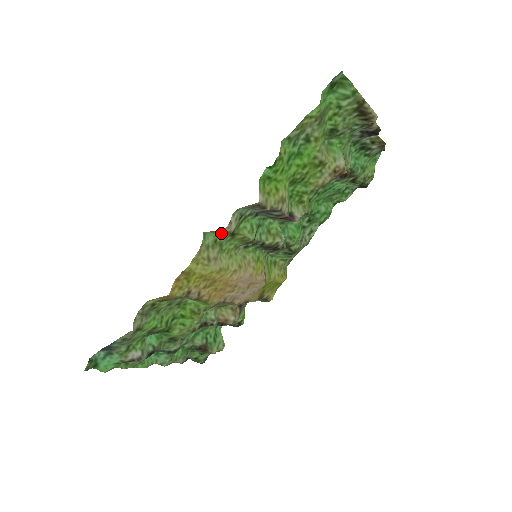
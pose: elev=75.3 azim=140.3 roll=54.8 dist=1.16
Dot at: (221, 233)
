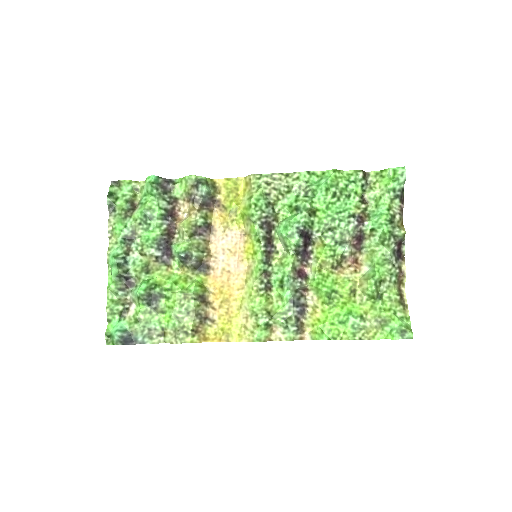
Dot at: (268, 334)
